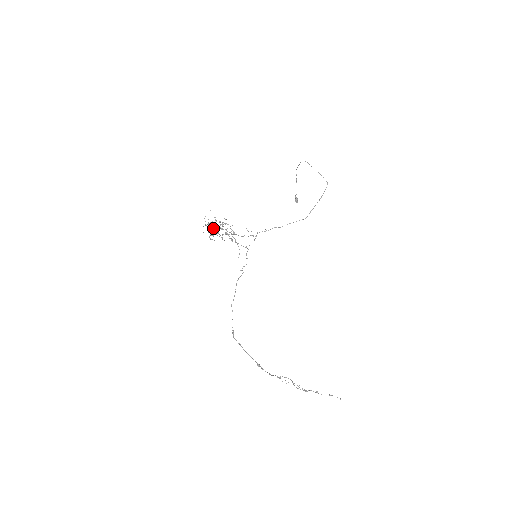
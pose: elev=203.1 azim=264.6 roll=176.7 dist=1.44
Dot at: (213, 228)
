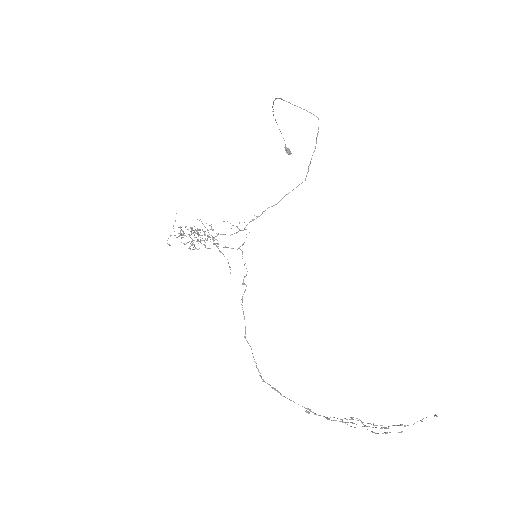
Dot at: (189, 236)
